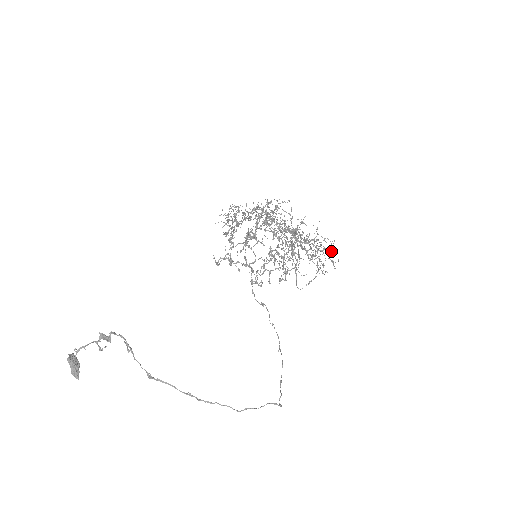
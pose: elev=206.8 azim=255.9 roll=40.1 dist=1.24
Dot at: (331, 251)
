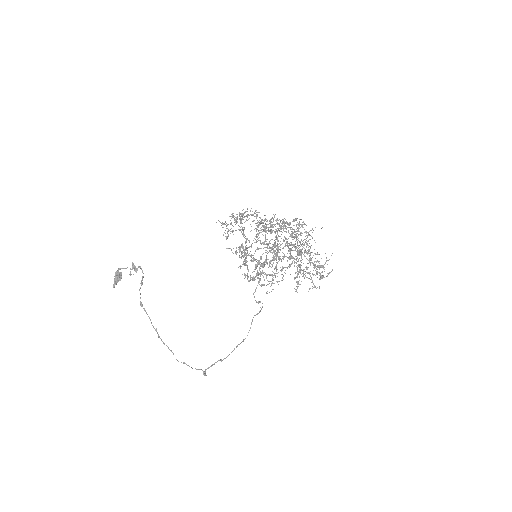
Dot at: occluded
